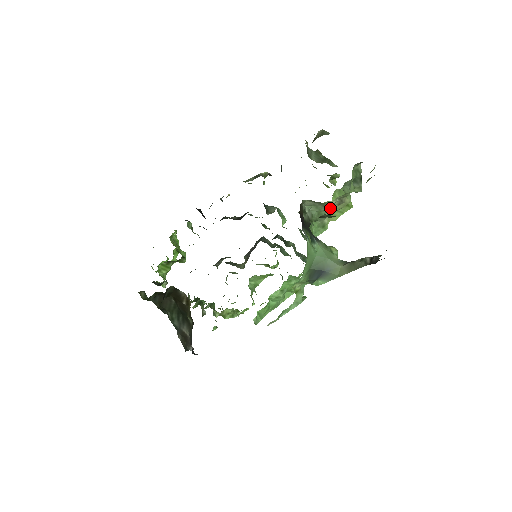
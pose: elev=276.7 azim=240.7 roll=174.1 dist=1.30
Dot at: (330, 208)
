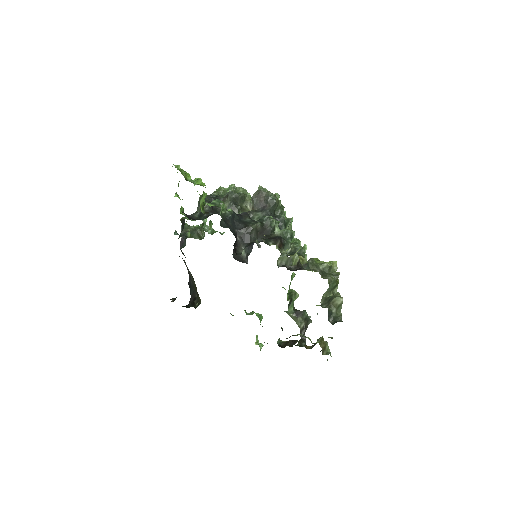
Dot at: occluded
